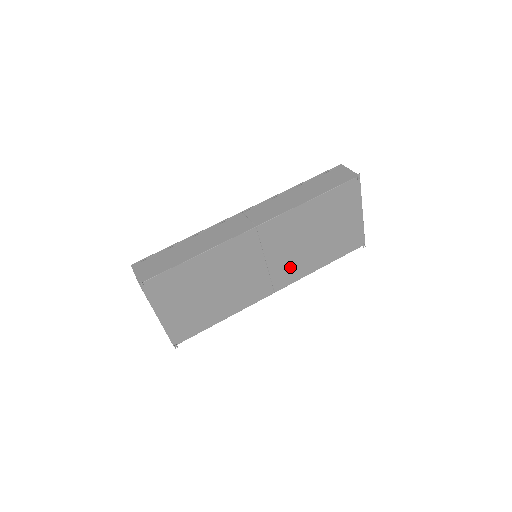
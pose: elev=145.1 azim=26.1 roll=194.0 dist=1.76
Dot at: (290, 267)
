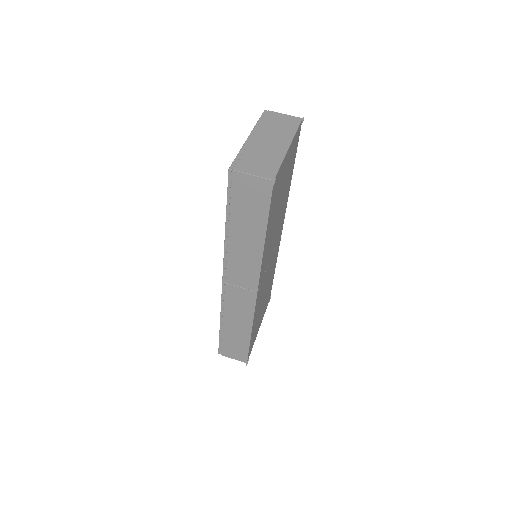
Dot at: (280, 222)
